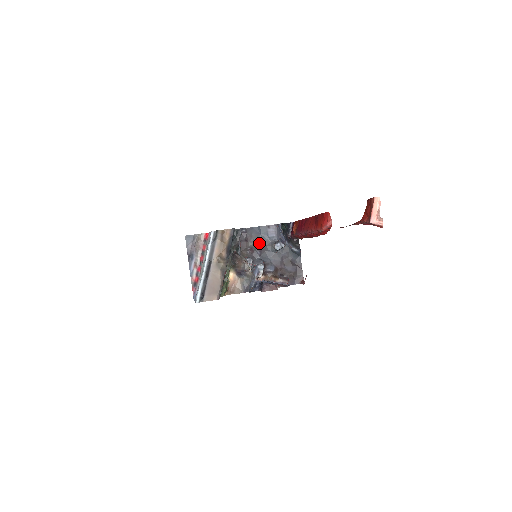
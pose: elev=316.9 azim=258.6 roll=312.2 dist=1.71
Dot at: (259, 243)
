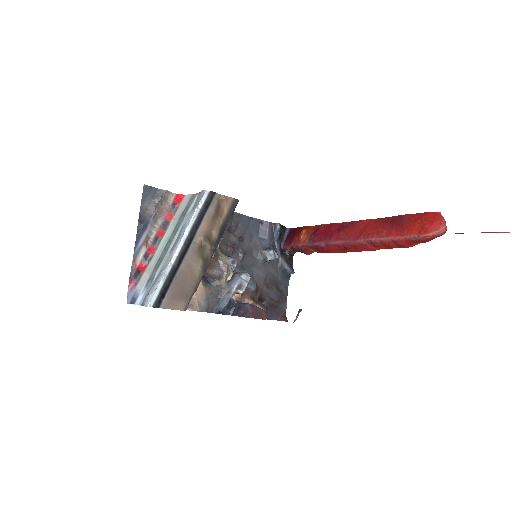
Dot at: (244, 241)
